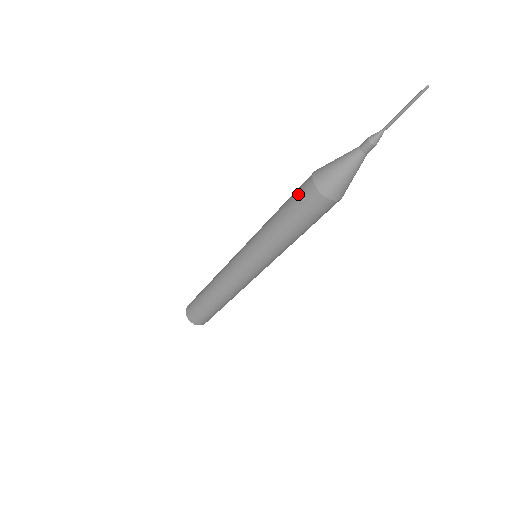
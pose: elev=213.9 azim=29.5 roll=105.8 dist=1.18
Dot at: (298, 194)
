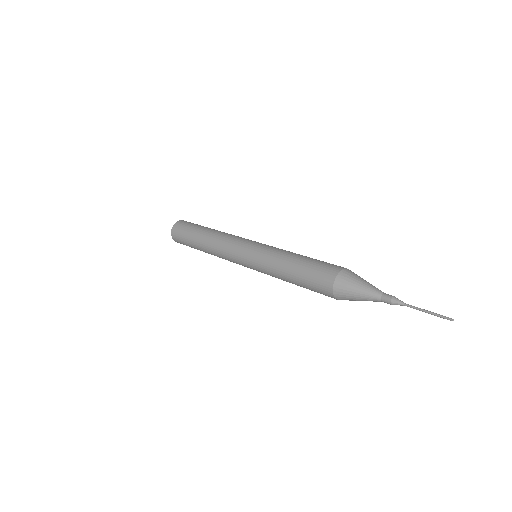
Dot at: (321, 268)
